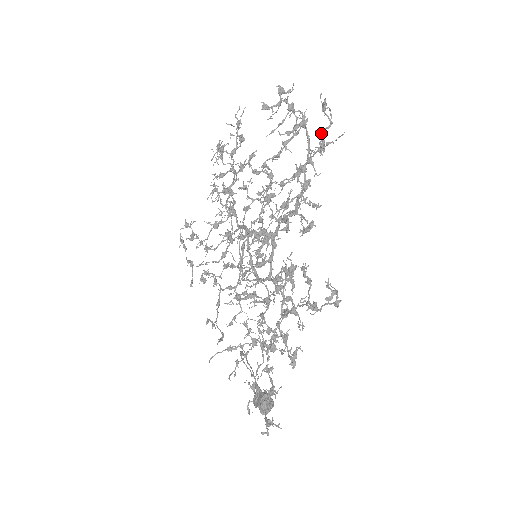
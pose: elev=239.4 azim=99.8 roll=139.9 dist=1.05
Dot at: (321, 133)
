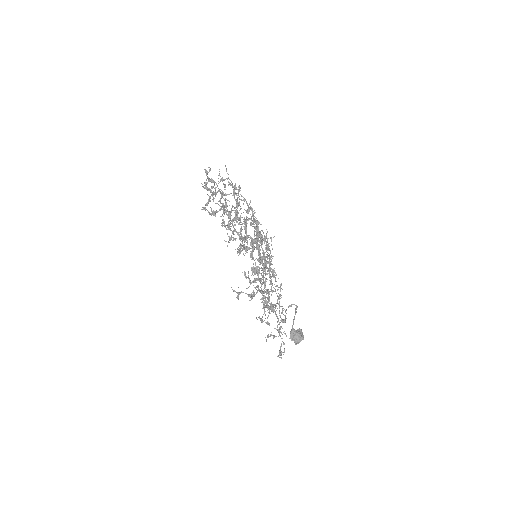
Dot at: (205, 208)
